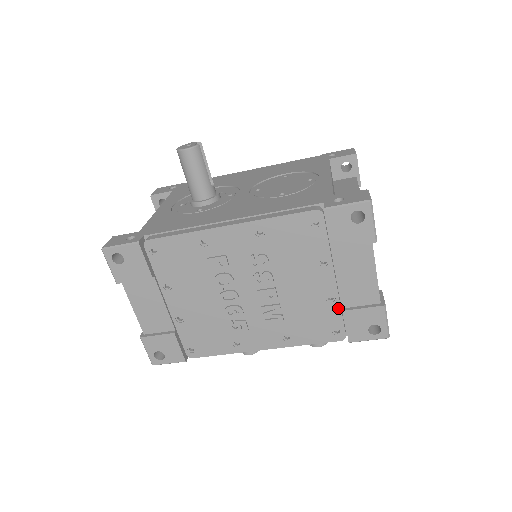
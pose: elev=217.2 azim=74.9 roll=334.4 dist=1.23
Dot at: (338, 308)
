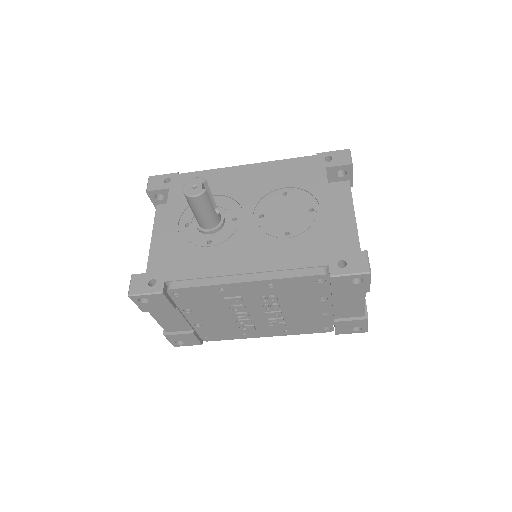
Dot at: (330, 319)
